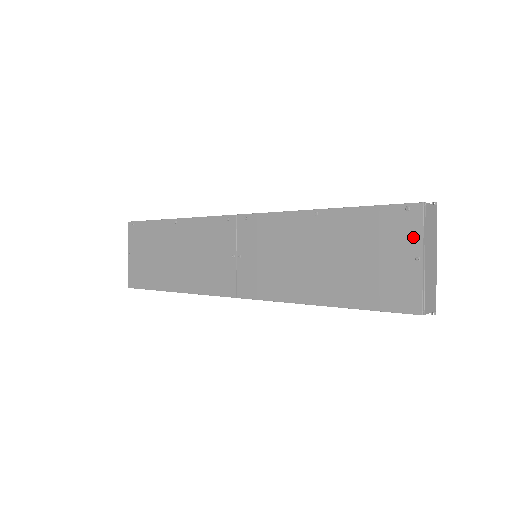
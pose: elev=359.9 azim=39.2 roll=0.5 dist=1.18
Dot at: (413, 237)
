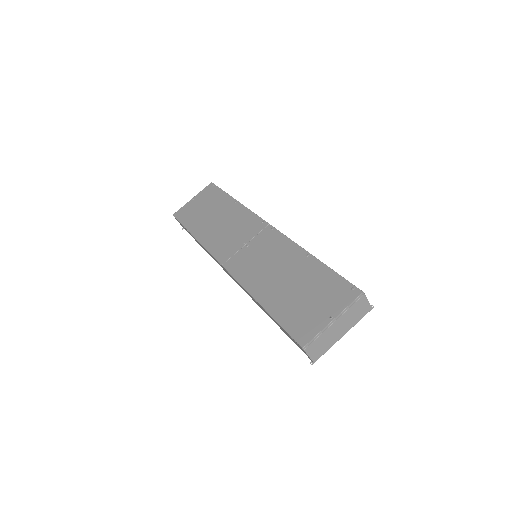
Dot at: (340, 305)
